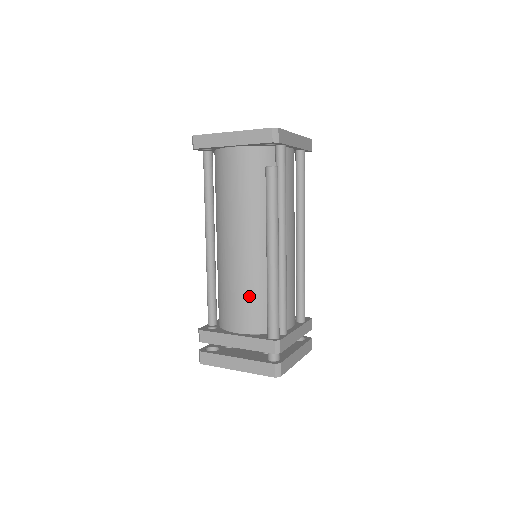
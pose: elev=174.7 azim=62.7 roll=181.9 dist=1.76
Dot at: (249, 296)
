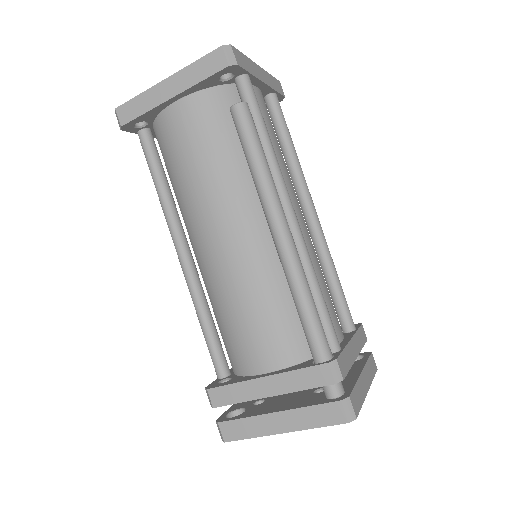
Dot at: (265, 309)
